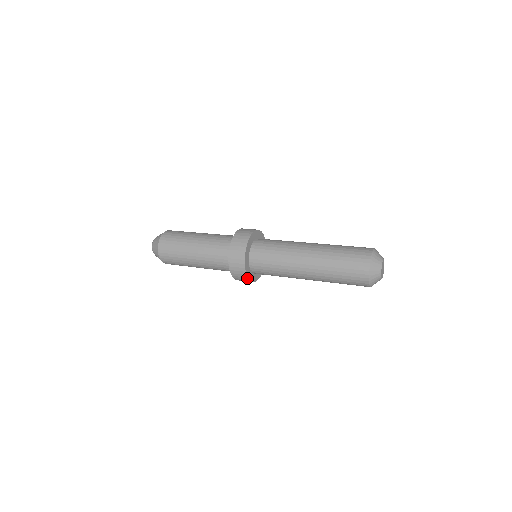
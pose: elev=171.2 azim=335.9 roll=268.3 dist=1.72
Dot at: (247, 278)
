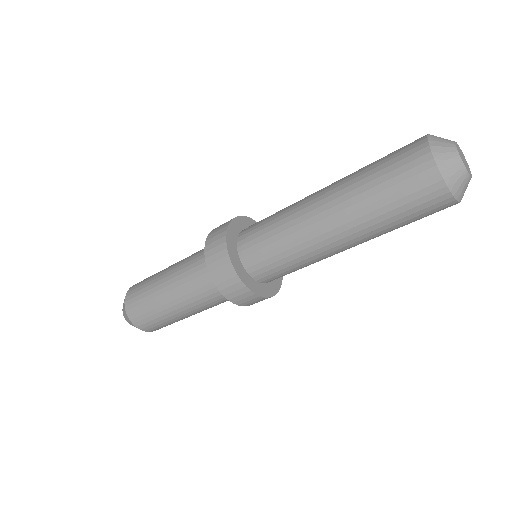
Dot at: (234, 271)
